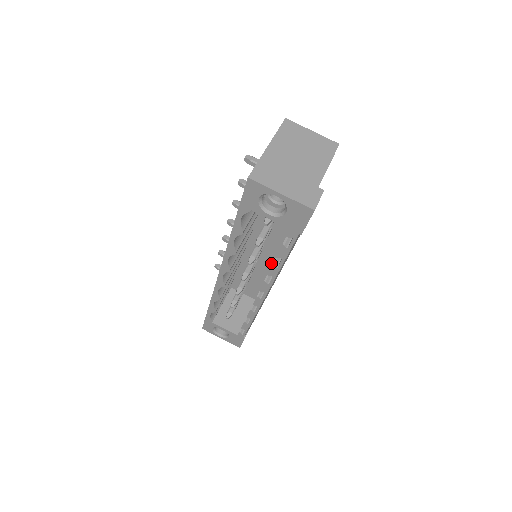
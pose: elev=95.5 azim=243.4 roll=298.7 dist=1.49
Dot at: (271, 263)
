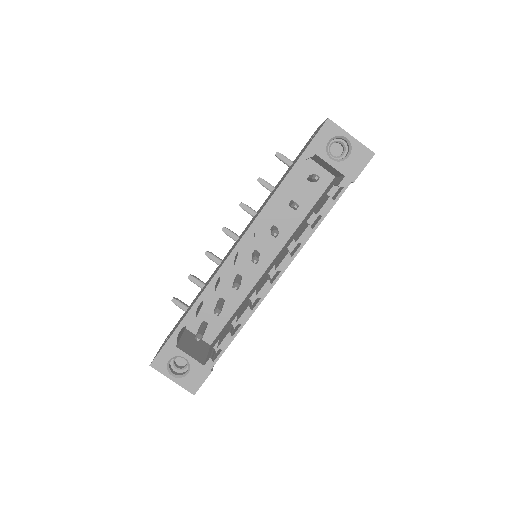
Dot at: (257, 280)
